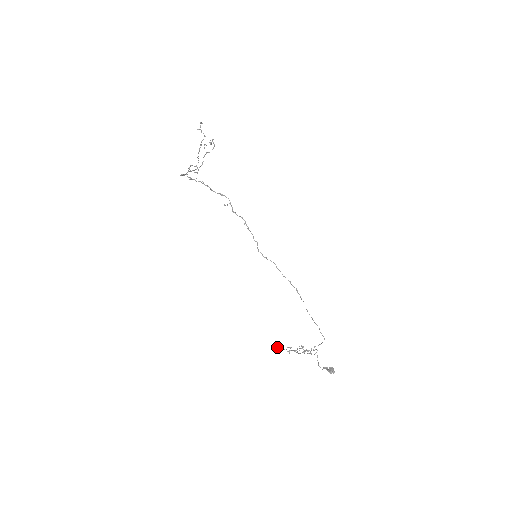
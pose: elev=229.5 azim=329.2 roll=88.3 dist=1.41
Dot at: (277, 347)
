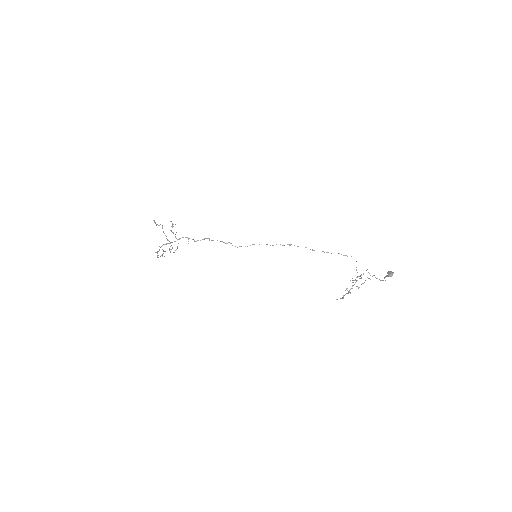
Dot at: occluded
